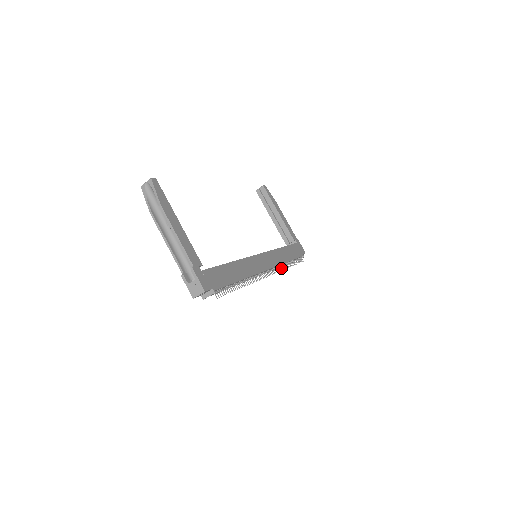
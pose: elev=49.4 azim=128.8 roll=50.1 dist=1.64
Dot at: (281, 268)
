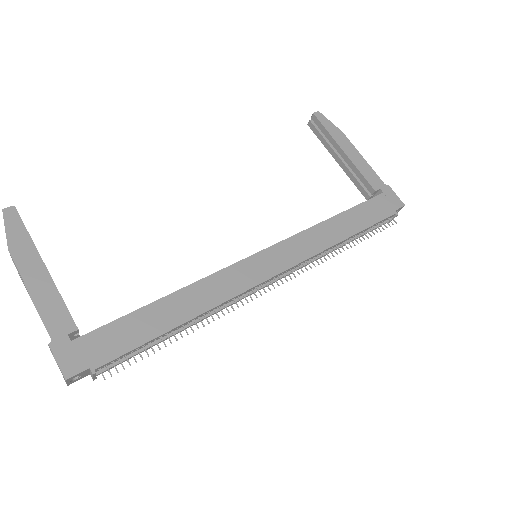
Dot at: (320, 259)
